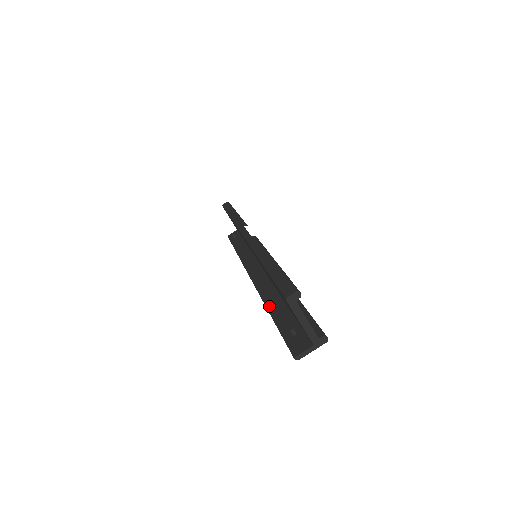
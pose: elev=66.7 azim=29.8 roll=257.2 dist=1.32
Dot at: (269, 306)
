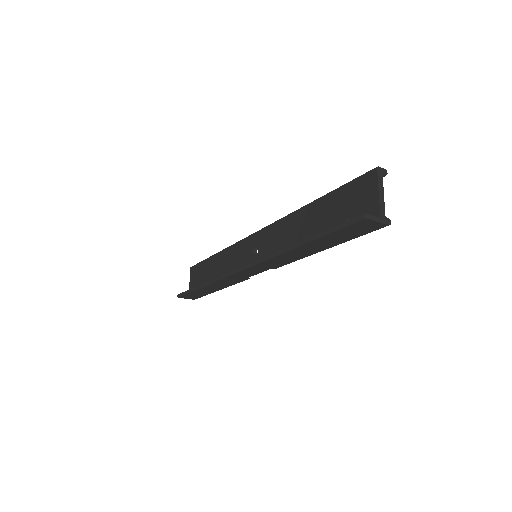
Dot at: (294, 245)
